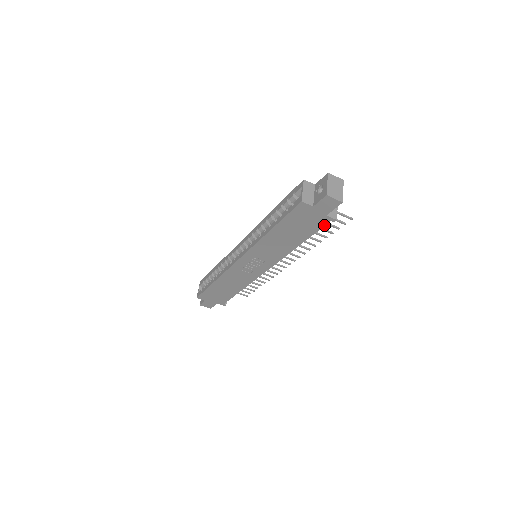
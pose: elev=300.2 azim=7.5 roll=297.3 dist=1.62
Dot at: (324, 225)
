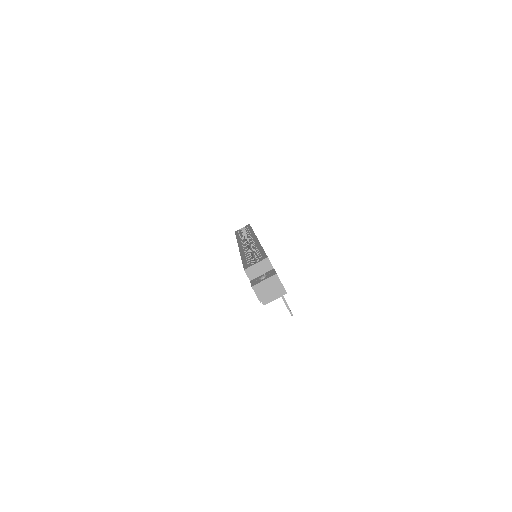
Dot at: occluded
